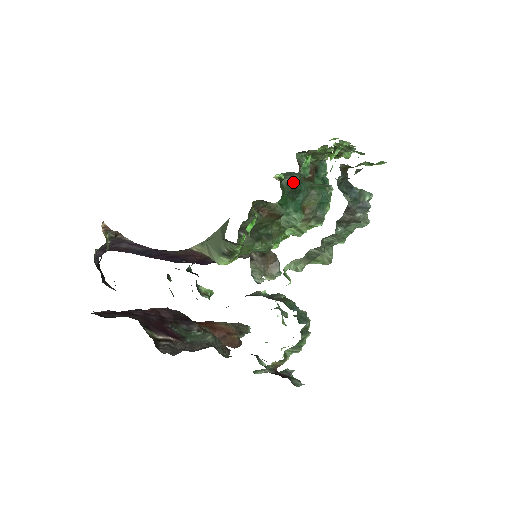
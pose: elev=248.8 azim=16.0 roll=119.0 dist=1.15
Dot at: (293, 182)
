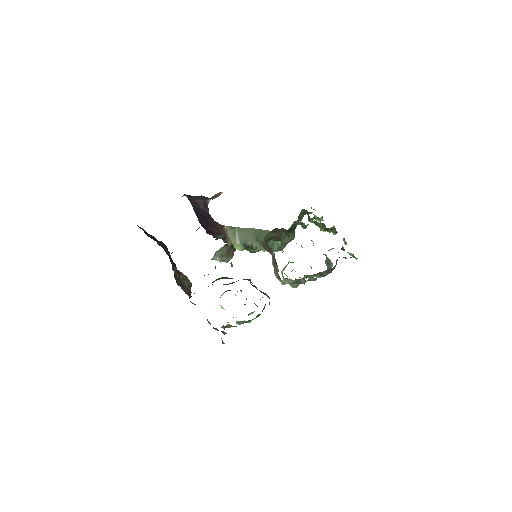
Dot at: (294, 225)
